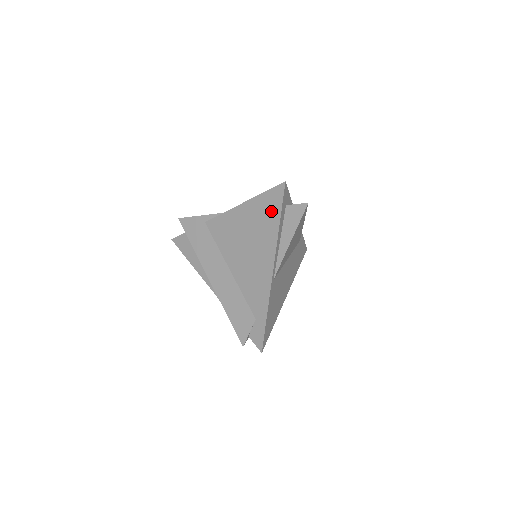
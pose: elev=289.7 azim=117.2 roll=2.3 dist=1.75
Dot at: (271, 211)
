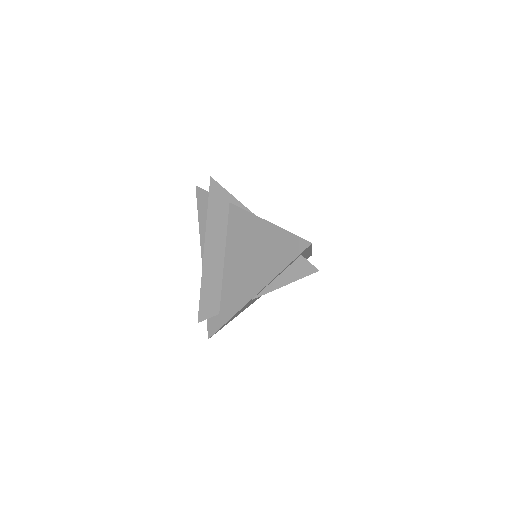
Dot at: (285, 253)
